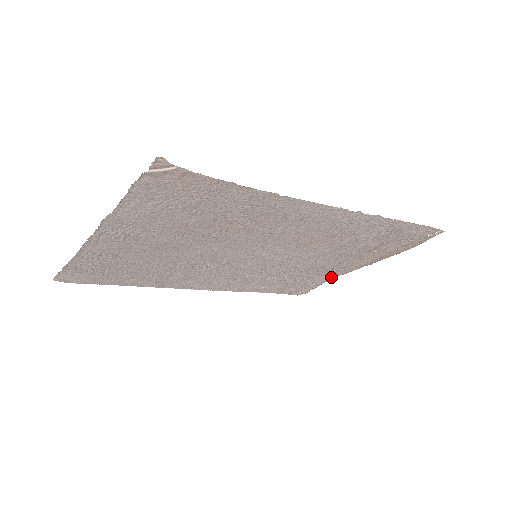
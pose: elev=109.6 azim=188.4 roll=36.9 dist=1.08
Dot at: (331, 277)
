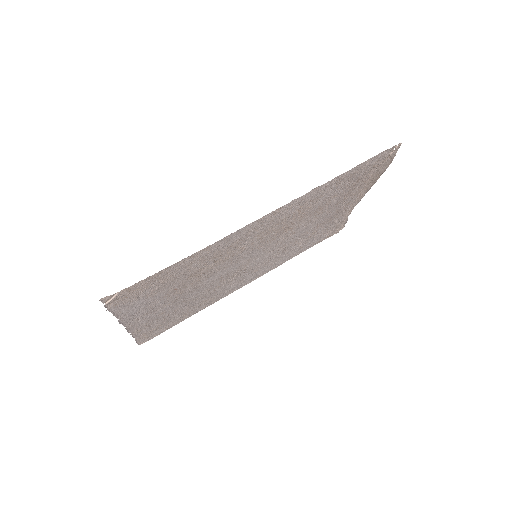
Dot at: (347, 213)
